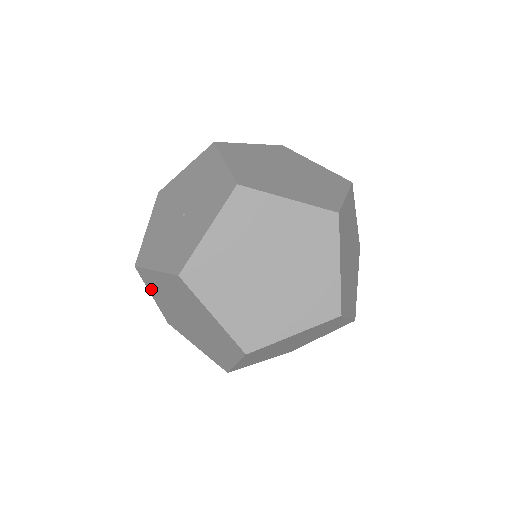
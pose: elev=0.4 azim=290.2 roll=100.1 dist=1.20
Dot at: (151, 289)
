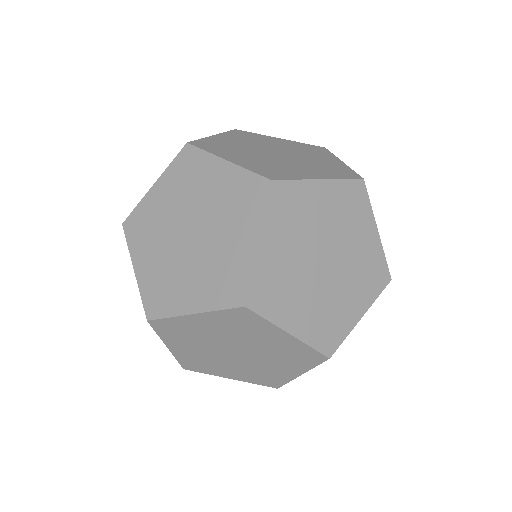
Dot at: occluded
